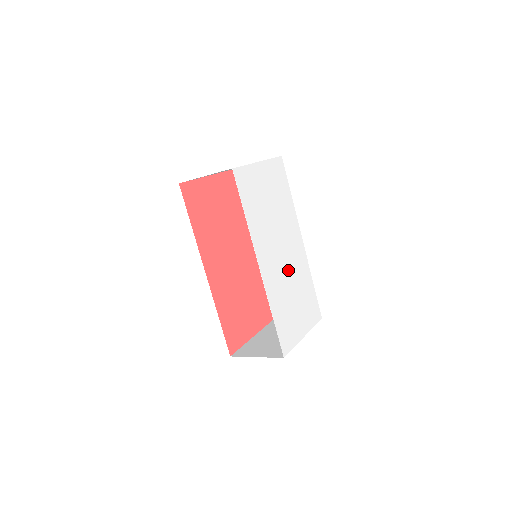
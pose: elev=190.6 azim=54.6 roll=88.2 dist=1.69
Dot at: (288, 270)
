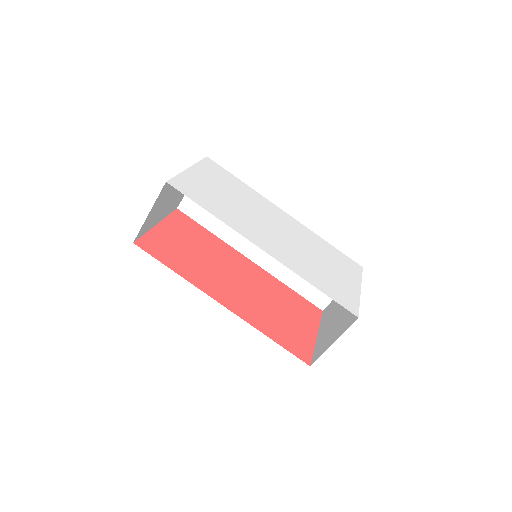
Dot at: (294, 242)
